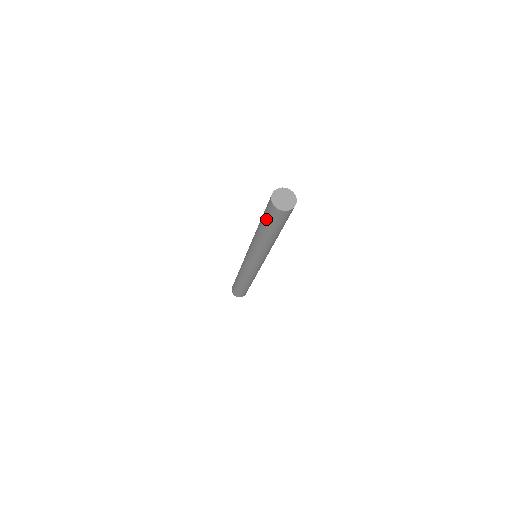
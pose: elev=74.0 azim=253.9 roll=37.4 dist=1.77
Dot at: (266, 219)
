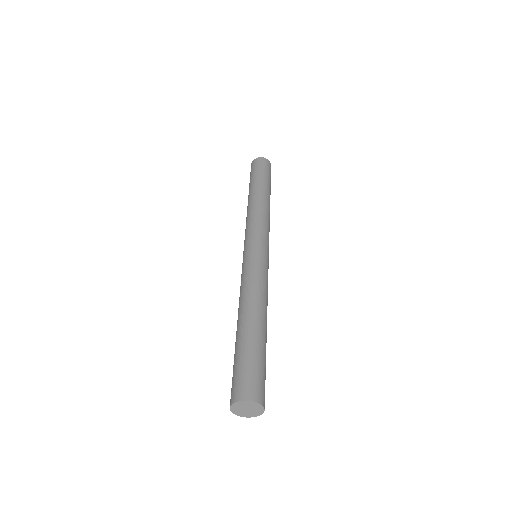
Dot at: occluded
